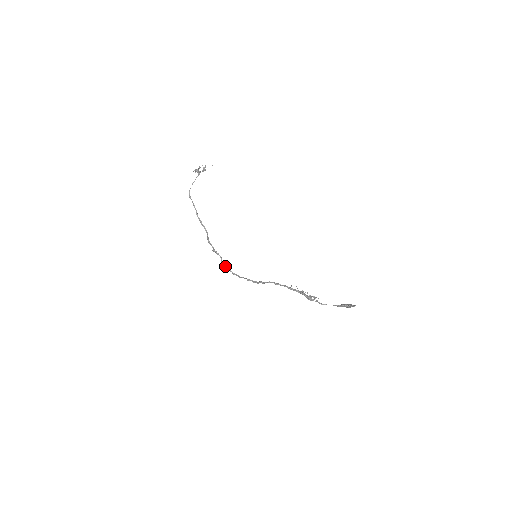
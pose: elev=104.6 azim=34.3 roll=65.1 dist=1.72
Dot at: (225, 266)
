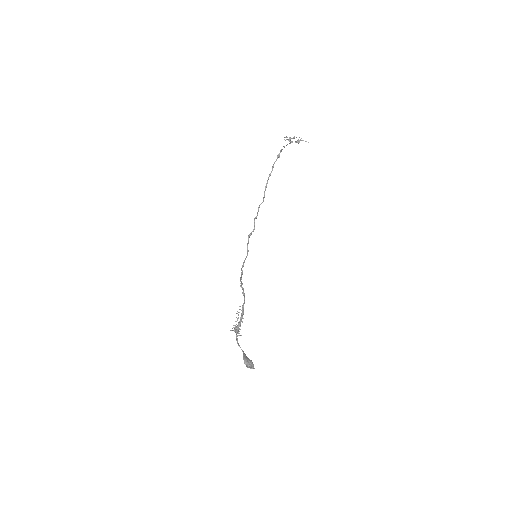
Dot at: occluded
